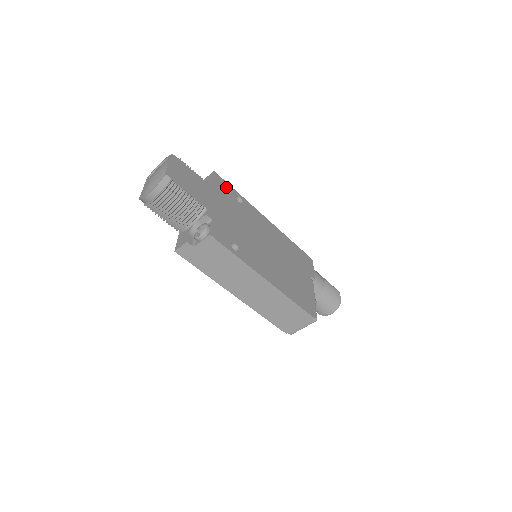
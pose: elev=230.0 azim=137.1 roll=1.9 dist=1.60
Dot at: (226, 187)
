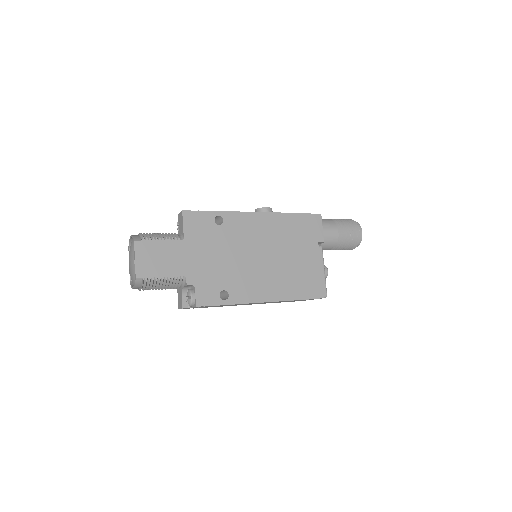
Dot at: (200, 219)
